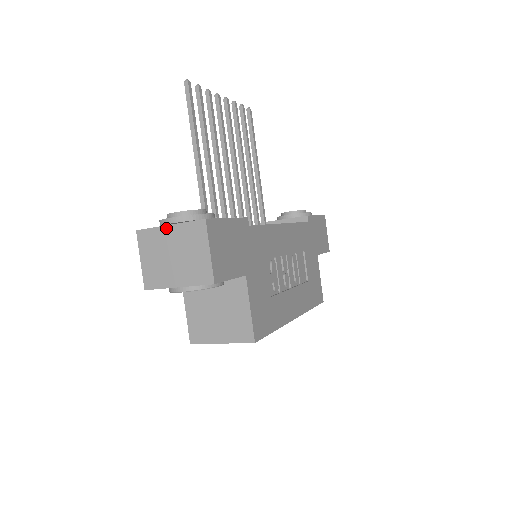
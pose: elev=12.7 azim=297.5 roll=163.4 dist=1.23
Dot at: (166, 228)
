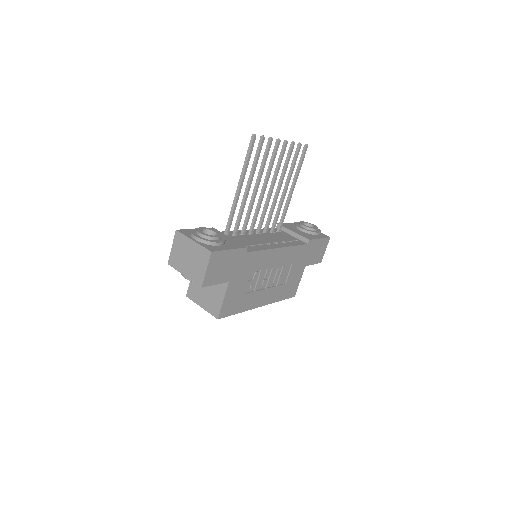
Dot at: (191, 241)
